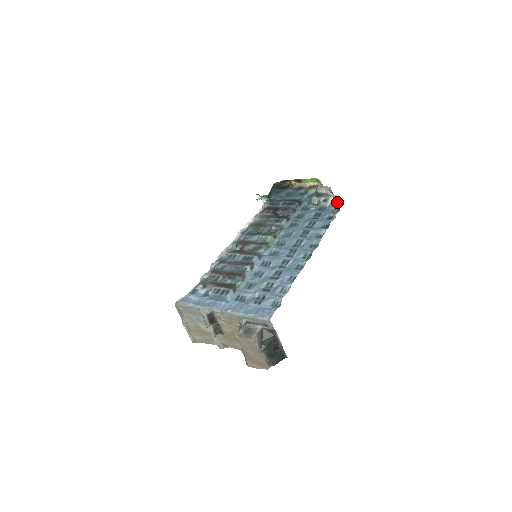
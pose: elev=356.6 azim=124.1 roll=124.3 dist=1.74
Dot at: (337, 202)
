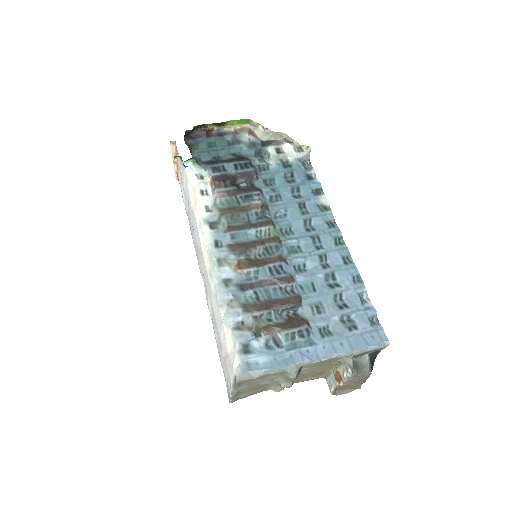
Dot at: (307, 154)
